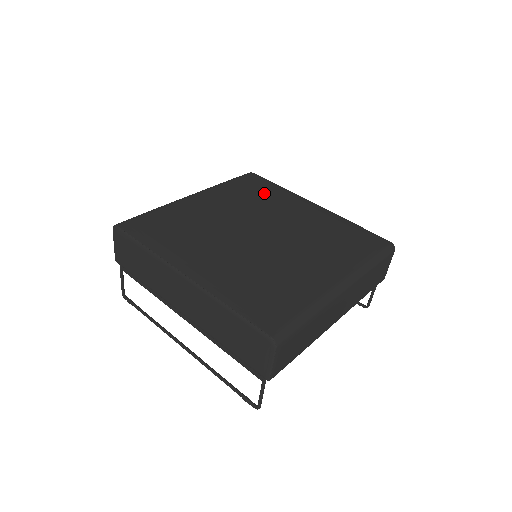
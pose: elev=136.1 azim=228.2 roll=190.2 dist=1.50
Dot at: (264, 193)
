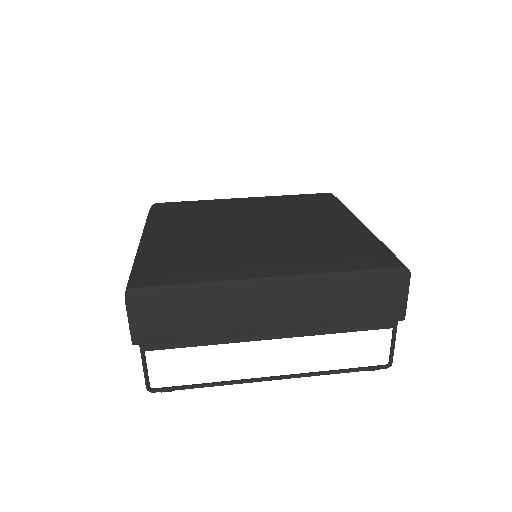
Dot at: (199, 207)
